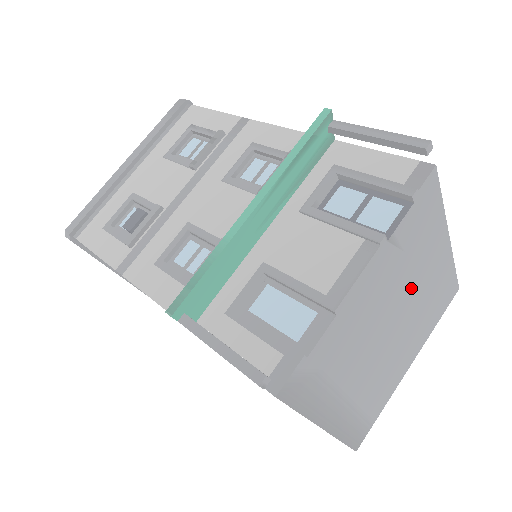
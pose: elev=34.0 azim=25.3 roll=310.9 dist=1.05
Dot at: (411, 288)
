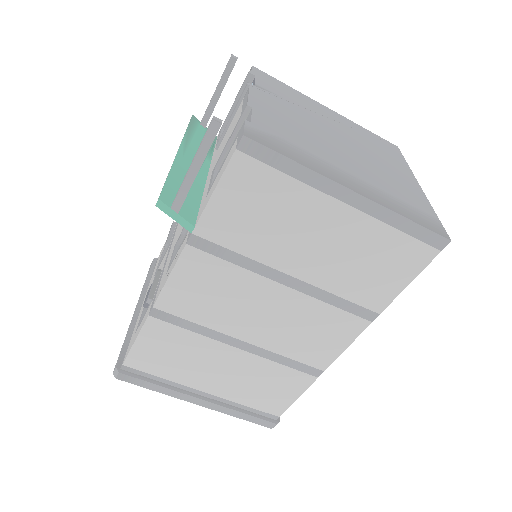
Dot at: (326, 123)
